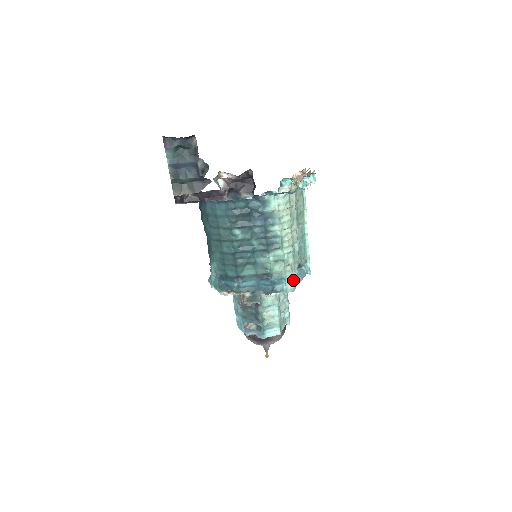
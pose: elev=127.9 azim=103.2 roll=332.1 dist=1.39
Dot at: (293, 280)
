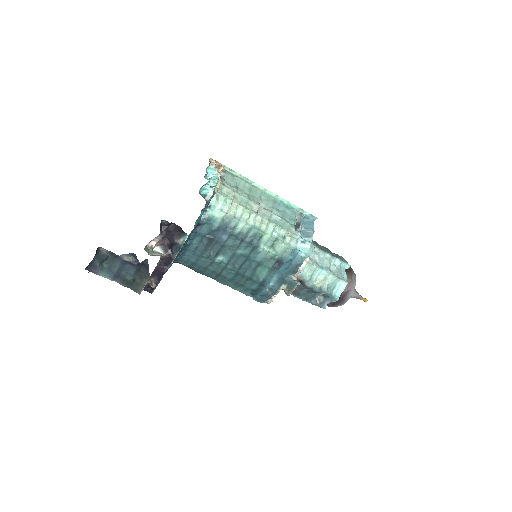
Dot at: (303, 242)
